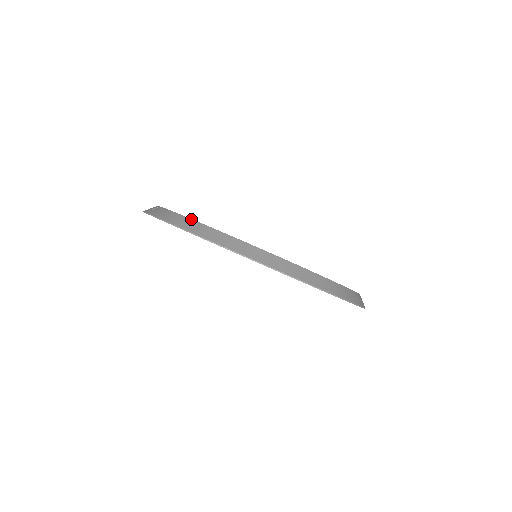
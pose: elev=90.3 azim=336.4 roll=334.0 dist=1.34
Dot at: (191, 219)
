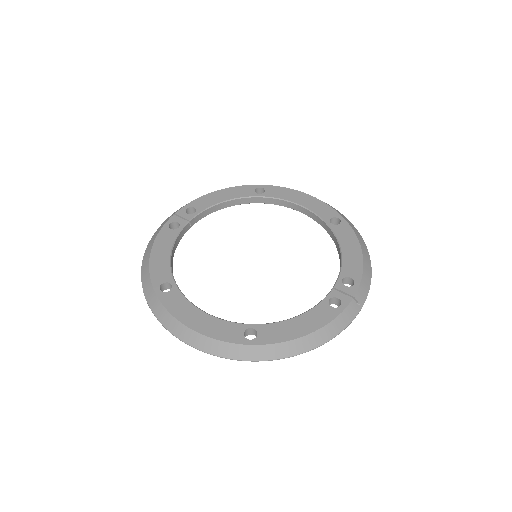
Dot at: (150, 250)
